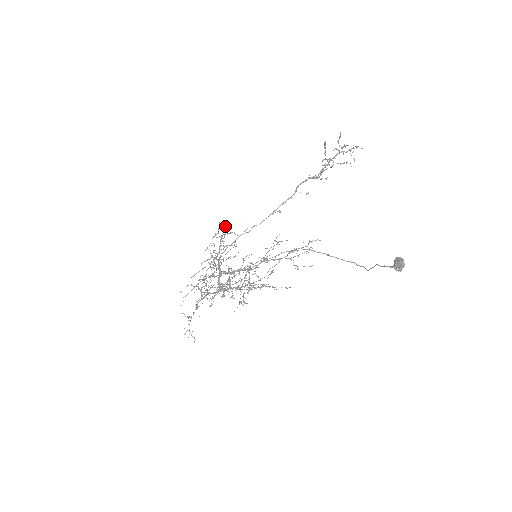
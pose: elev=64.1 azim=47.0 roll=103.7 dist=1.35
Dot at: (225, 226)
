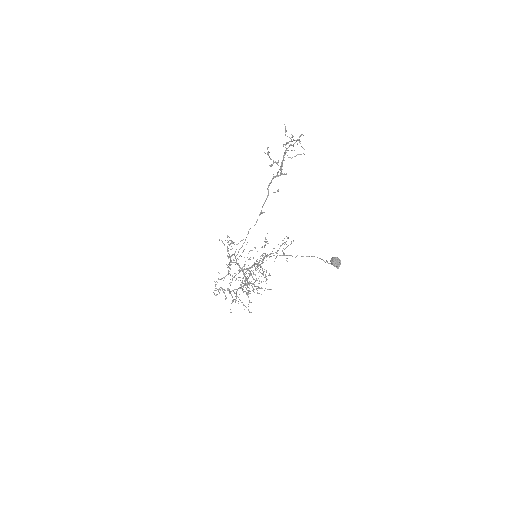
Dot at: (225, 240)
